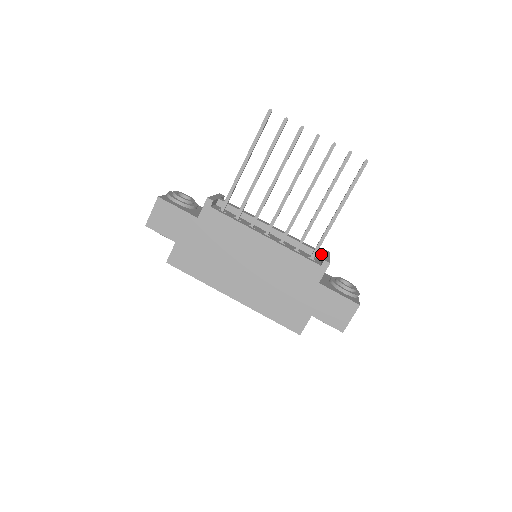
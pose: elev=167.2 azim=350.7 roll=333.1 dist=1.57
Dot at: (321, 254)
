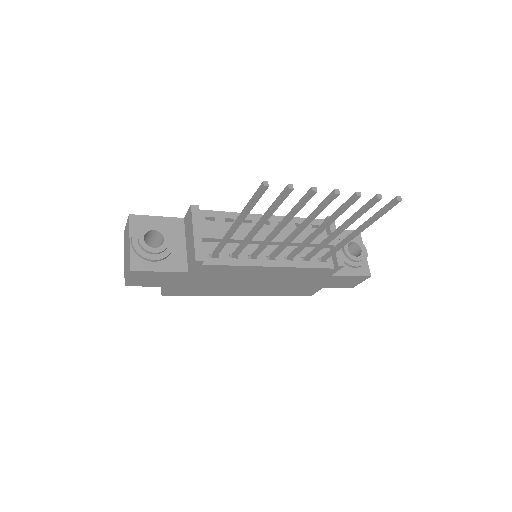
Dot at: (330, 245)
